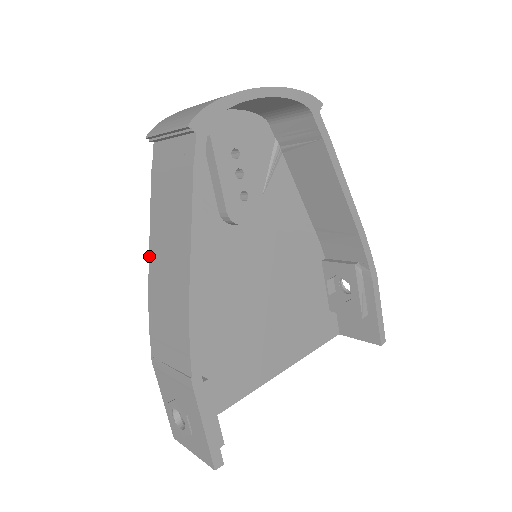
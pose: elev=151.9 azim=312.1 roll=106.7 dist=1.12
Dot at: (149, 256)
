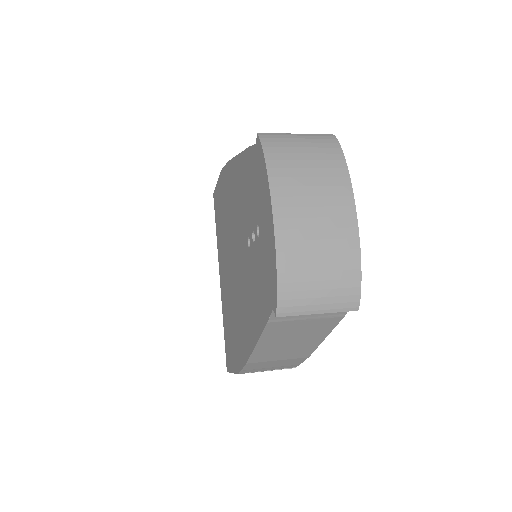
Dot at: (253, 352)
